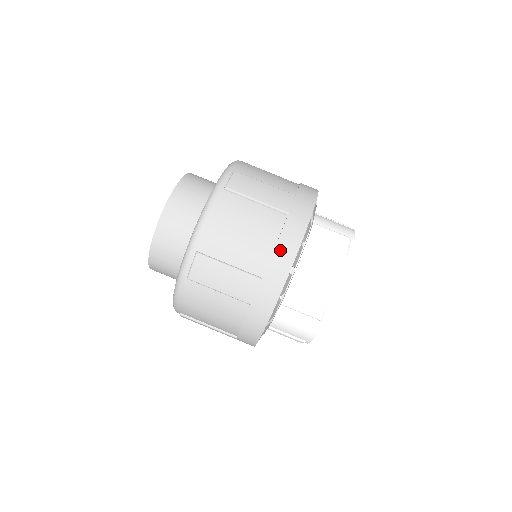
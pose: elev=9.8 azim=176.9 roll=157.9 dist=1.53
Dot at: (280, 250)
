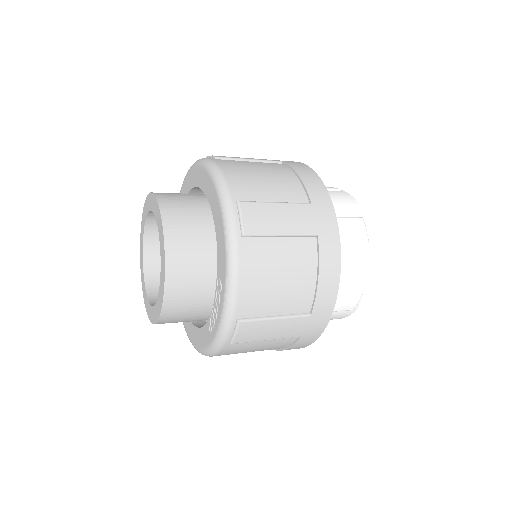
Dot at: (323, 281)
